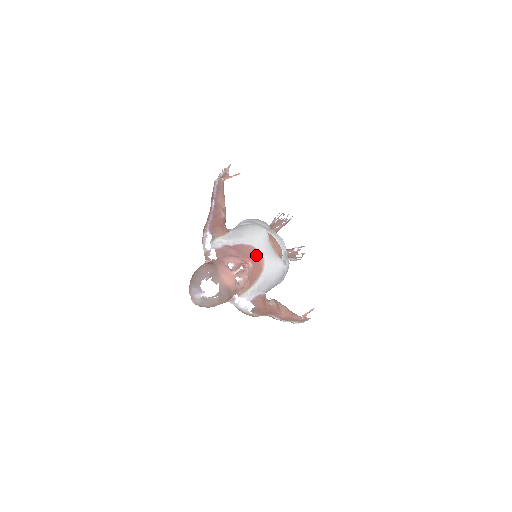
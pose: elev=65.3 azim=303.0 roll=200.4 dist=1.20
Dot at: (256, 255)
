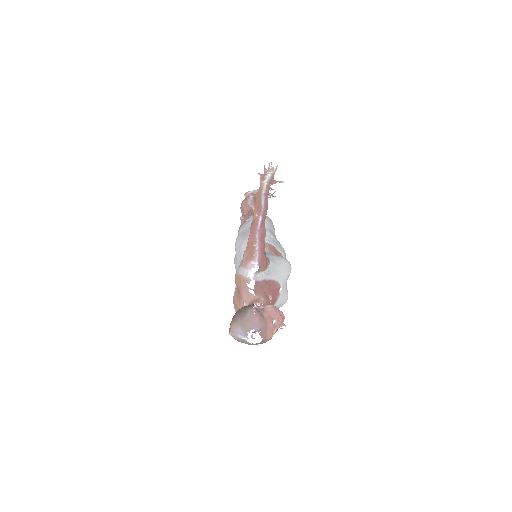
Dot at: (278, 291)
